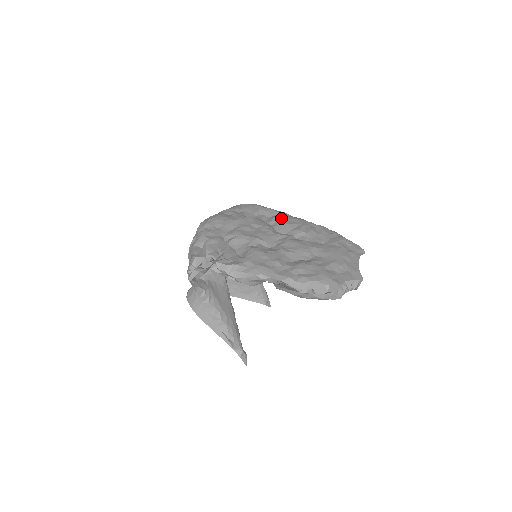
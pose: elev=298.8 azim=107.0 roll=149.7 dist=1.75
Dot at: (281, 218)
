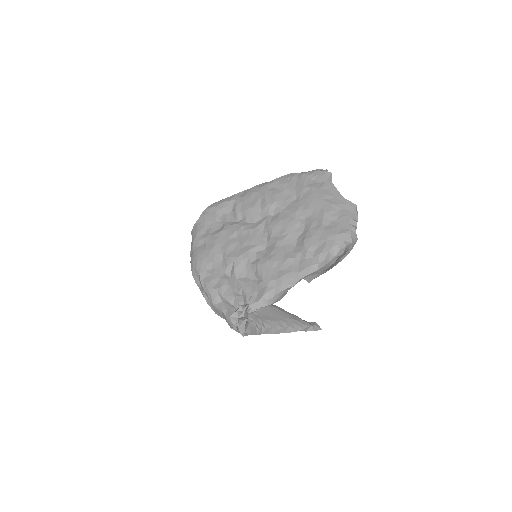
Dot at: (241, 205)
